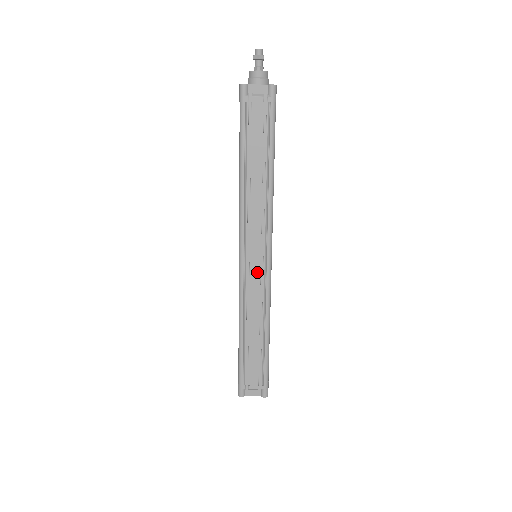
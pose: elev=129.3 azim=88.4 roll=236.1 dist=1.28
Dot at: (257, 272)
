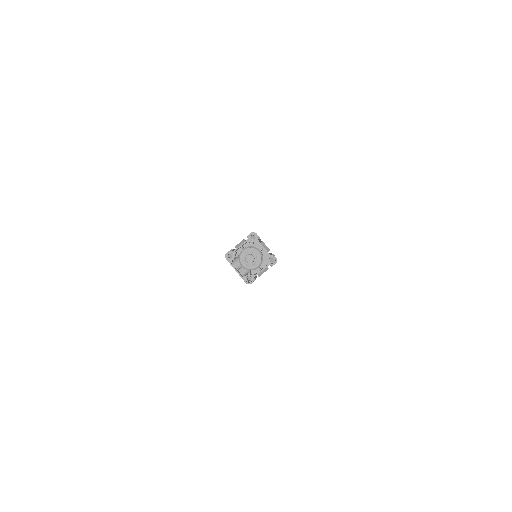
Dot at: occluded
